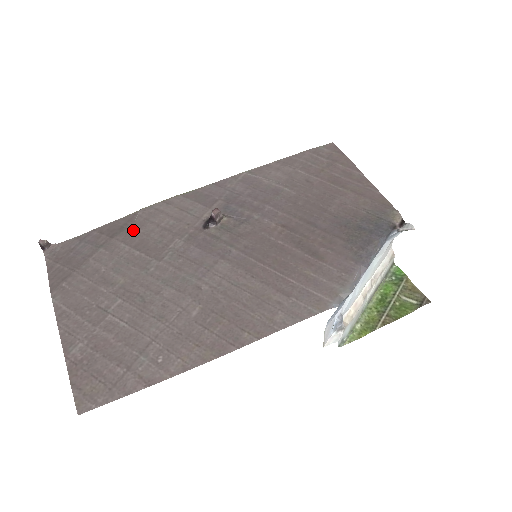
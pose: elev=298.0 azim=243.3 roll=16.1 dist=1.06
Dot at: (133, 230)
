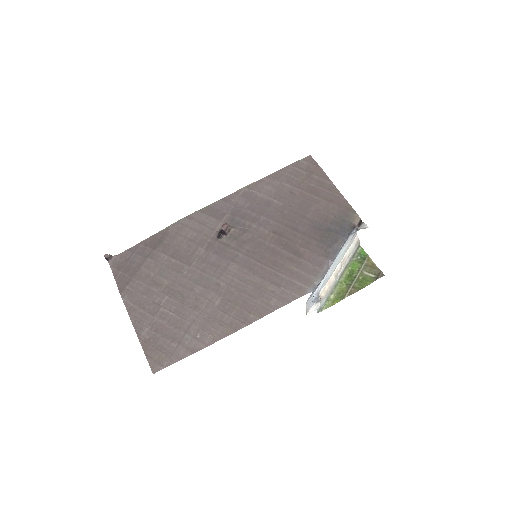
Dot at: (168, 242)
